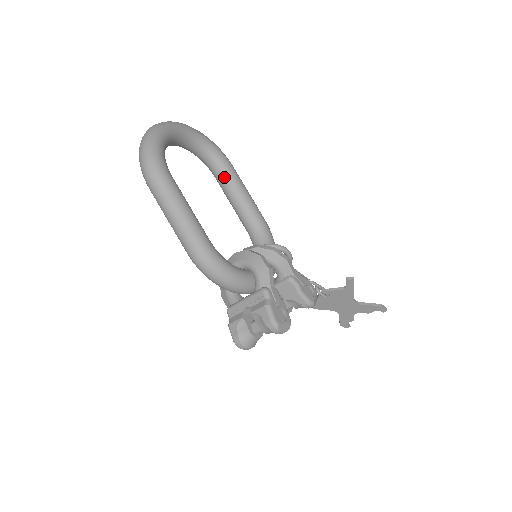
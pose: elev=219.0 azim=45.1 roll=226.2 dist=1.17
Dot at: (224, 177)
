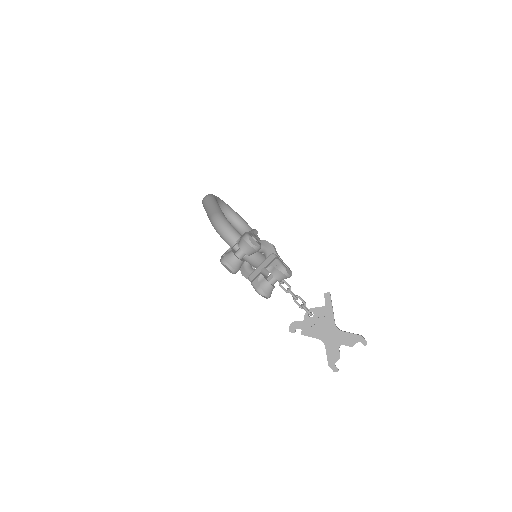
Dot at: occluded
